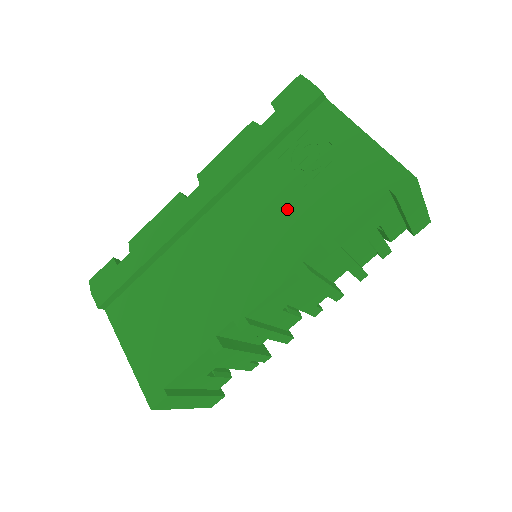
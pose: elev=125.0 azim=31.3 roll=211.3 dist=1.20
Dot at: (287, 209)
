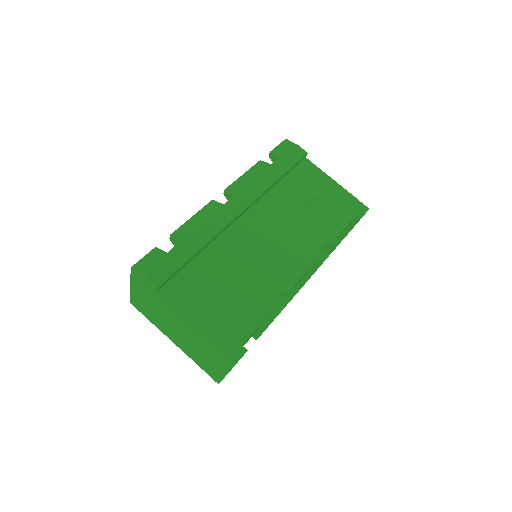
Dot at: (302, 219)
